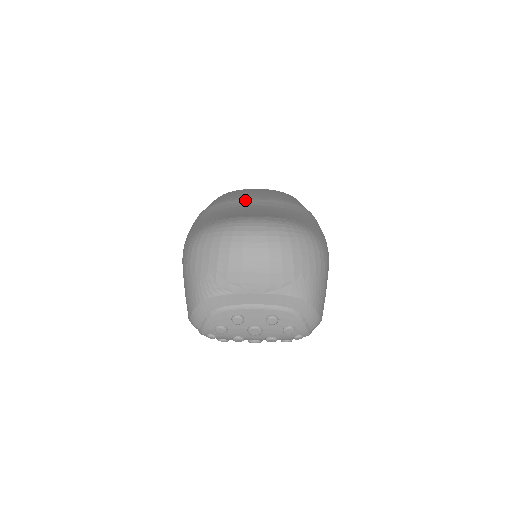
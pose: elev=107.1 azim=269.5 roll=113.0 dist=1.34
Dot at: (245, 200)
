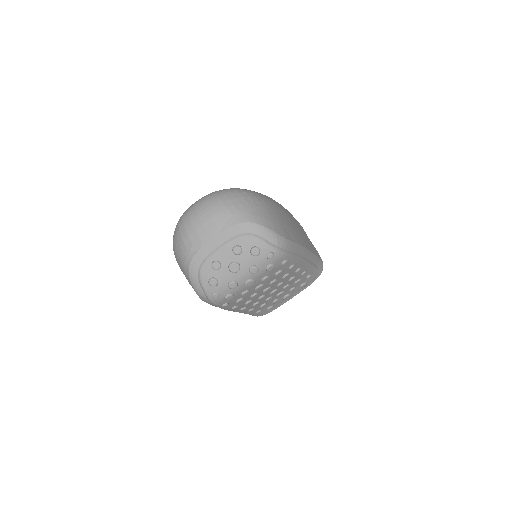
Dot at: occluded
